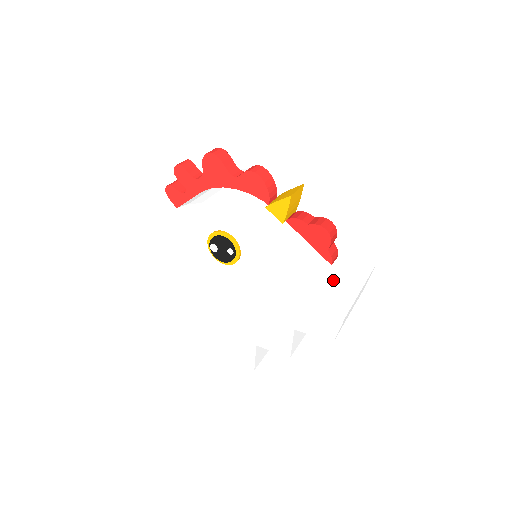
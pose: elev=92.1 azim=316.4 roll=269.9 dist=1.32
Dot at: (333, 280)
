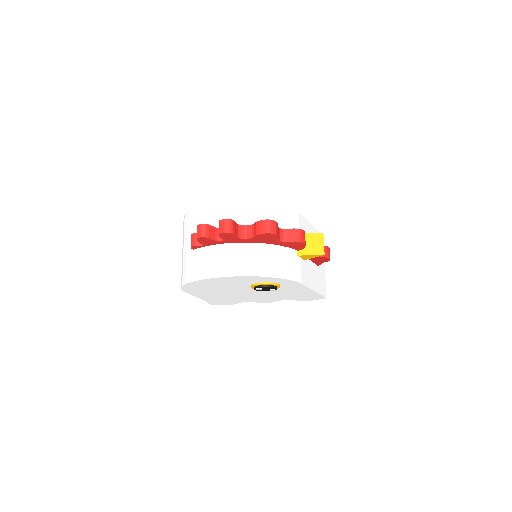
Dot at: (320, 277)
